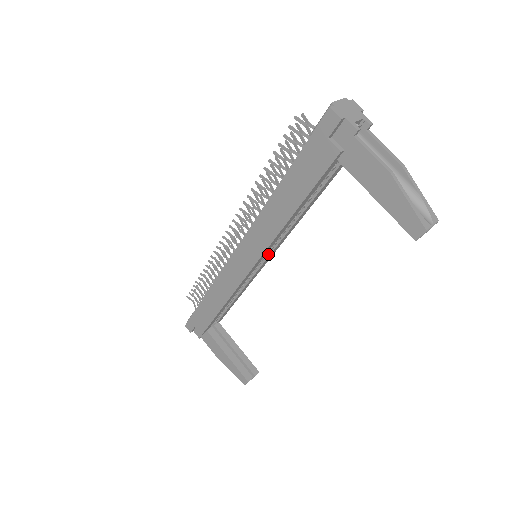
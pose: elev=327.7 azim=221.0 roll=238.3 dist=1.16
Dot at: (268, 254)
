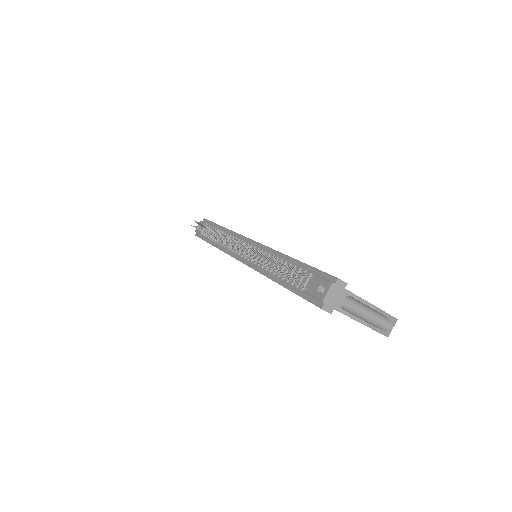
Dot at: occluded
